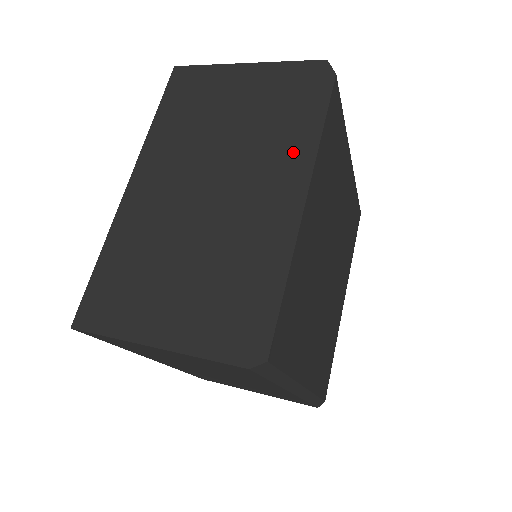
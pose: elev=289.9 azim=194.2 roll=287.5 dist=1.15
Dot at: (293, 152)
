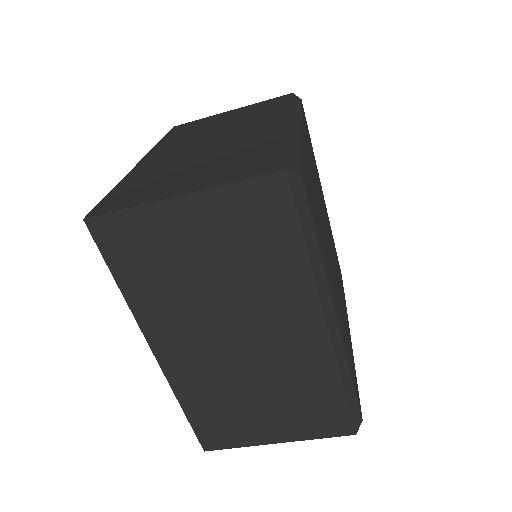
Dot at: (283, 113)
